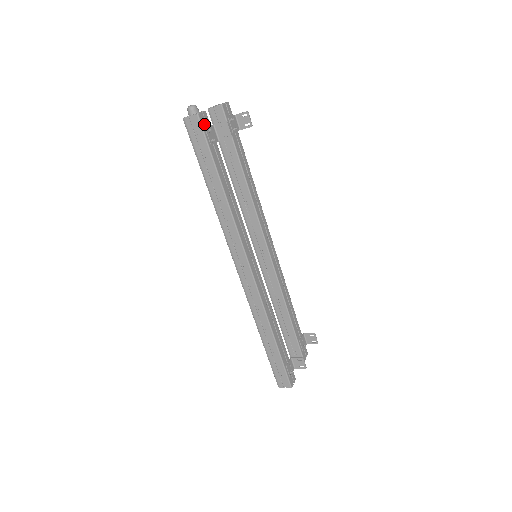
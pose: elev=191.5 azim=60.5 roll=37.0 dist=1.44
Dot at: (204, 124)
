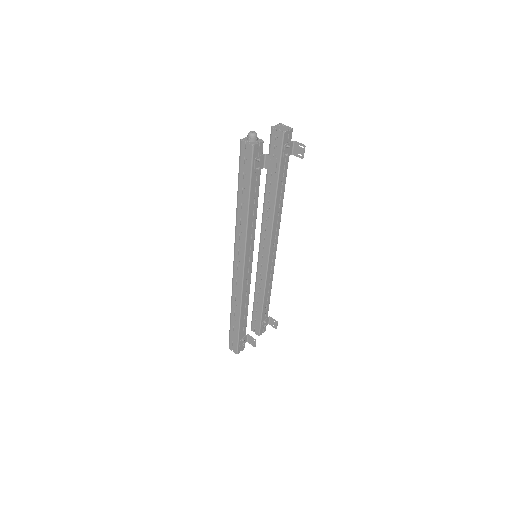
Dot at: (256, 154)
